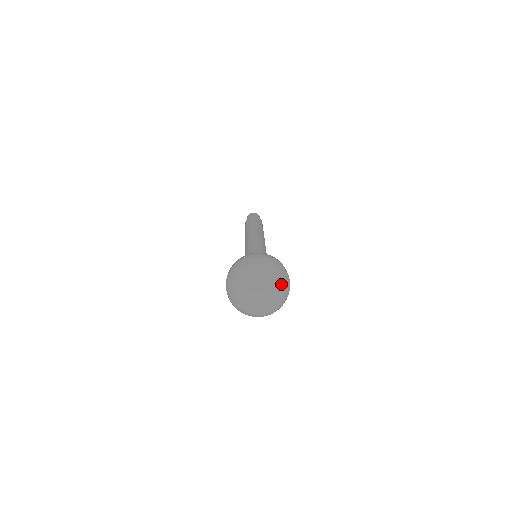
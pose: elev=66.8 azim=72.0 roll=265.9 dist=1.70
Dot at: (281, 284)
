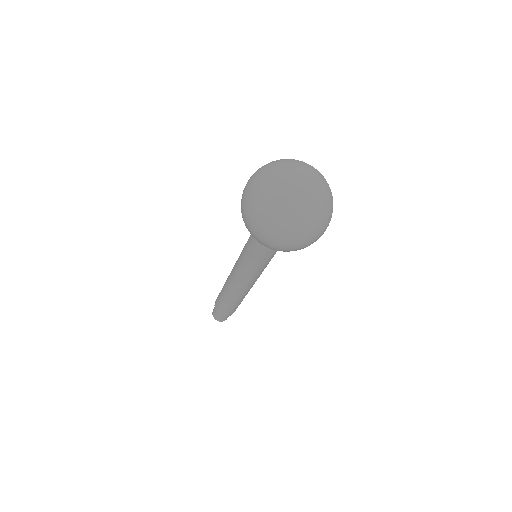
Dot at: (327, 183)
